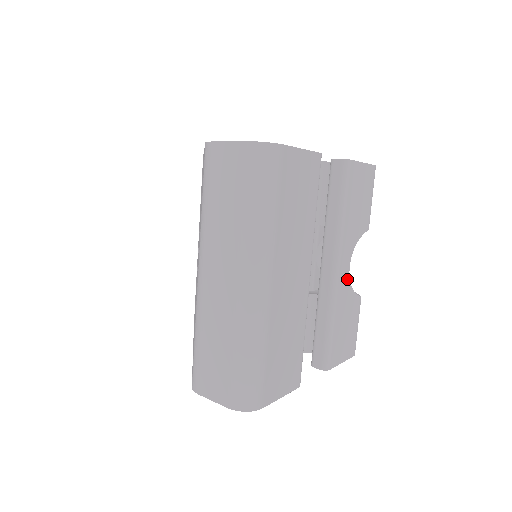
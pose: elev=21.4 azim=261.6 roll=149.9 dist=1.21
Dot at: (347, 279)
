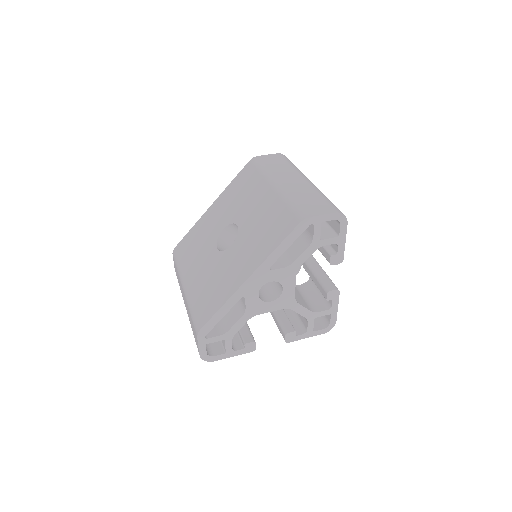
Dot at: occluded
